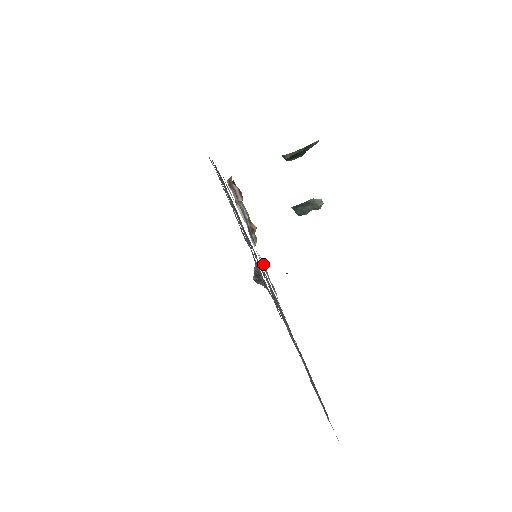
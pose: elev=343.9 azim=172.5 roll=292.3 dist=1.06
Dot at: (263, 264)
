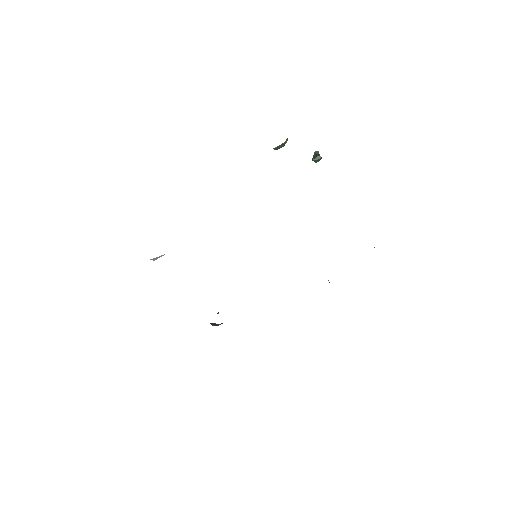
Dot at: occluded
